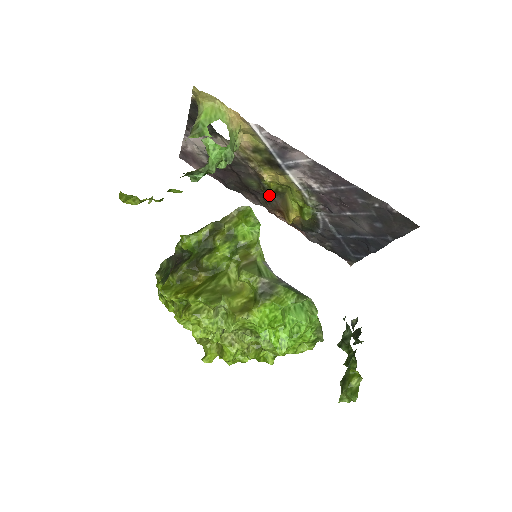
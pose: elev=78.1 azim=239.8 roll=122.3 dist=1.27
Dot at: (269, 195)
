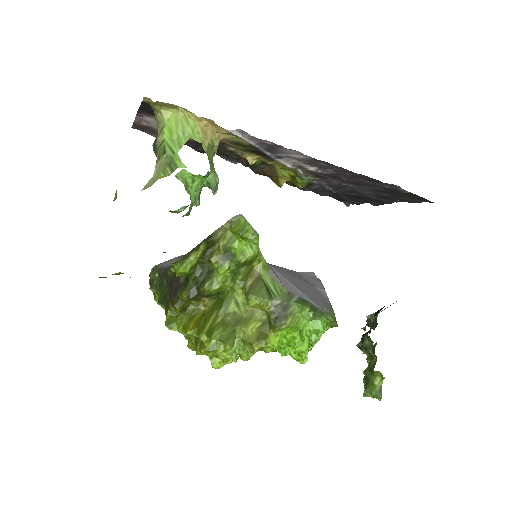
Dot at: occluded
